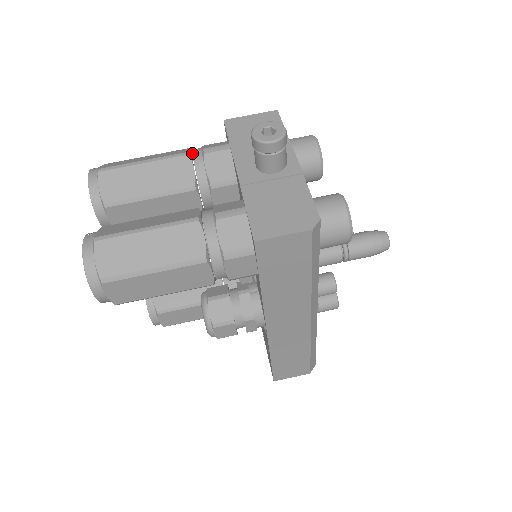
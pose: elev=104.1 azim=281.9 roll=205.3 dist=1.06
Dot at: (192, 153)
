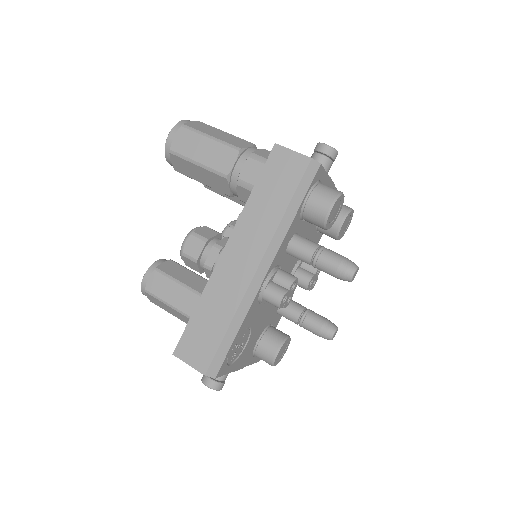
Dot at: occluded
